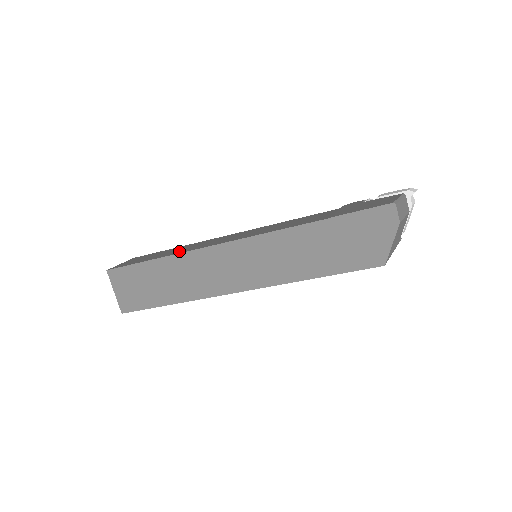
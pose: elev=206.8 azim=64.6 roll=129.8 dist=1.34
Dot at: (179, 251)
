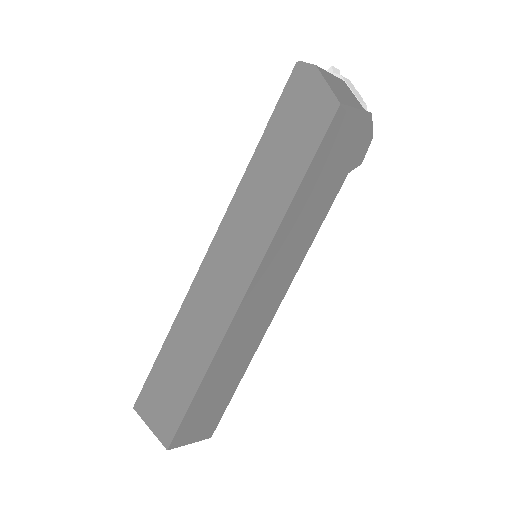
Dot at: occluded
